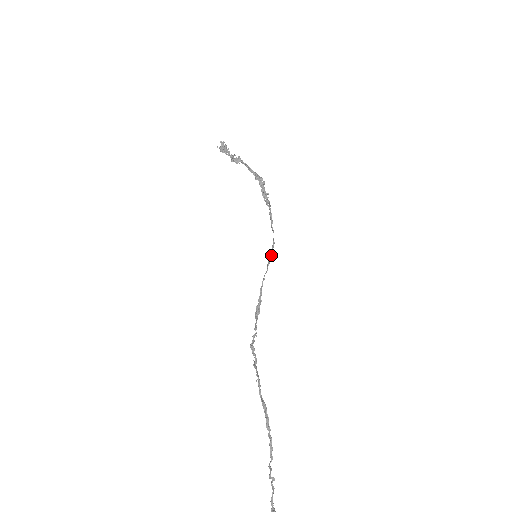
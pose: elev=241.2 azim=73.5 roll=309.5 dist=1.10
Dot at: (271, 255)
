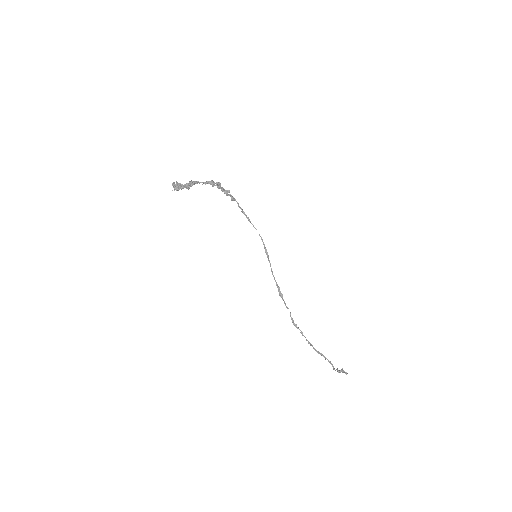
Dot at: (267, 252)
